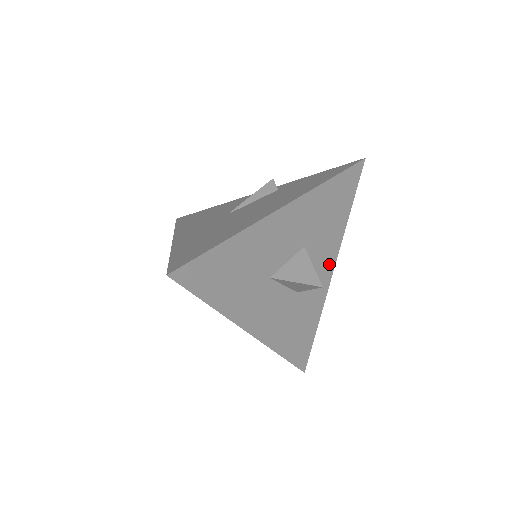
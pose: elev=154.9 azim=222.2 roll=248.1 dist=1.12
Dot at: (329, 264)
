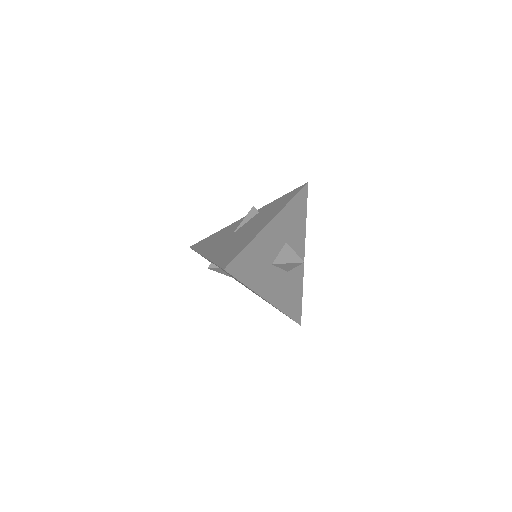
Dot at: (301, 251)
